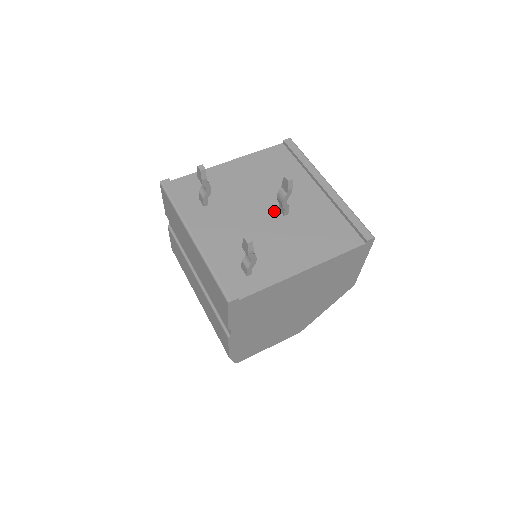
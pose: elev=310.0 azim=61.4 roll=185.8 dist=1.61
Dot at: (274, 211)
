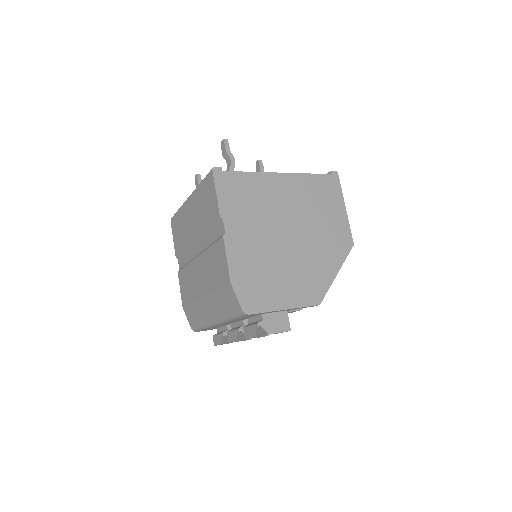
Dot at: occluded
